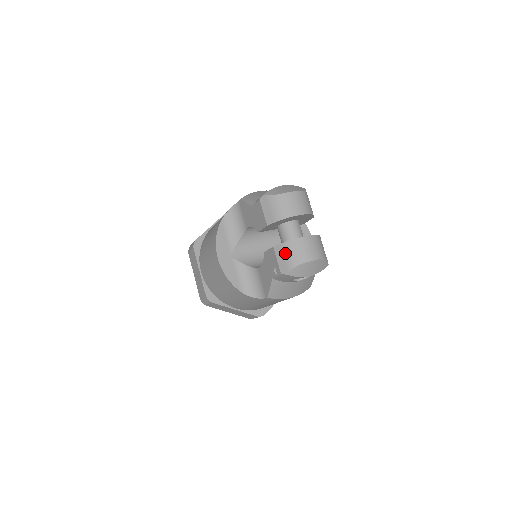
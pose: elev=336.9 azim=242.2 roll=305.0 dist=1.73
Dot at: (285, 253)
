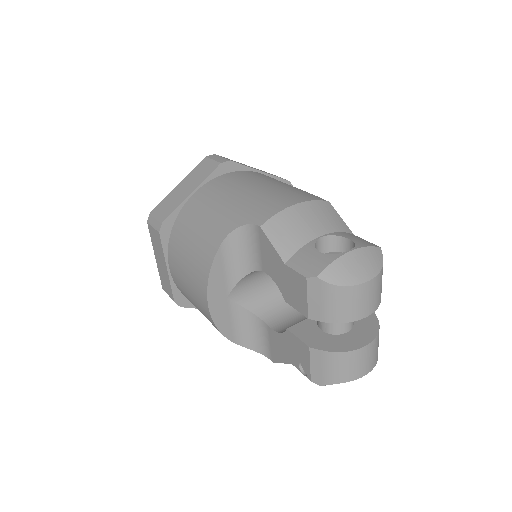
Dot at: (327, 364)
